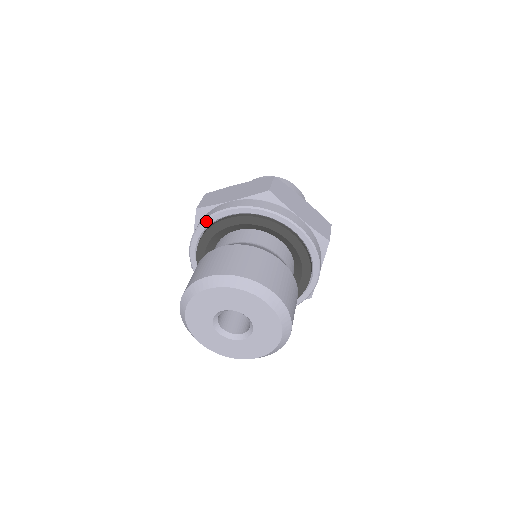
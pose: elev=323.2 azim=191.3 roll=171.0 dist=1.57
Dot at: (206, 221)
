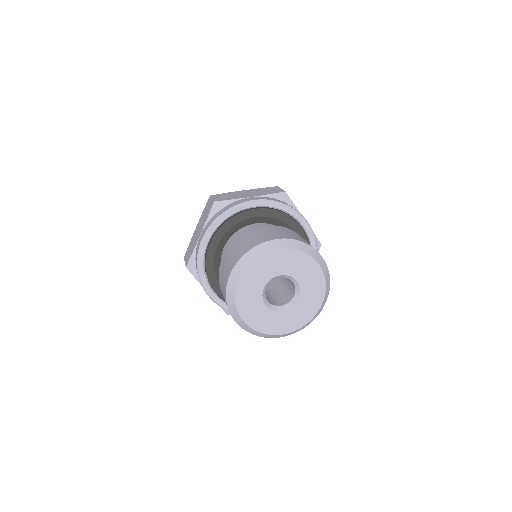
Dot at: (199, 264)
